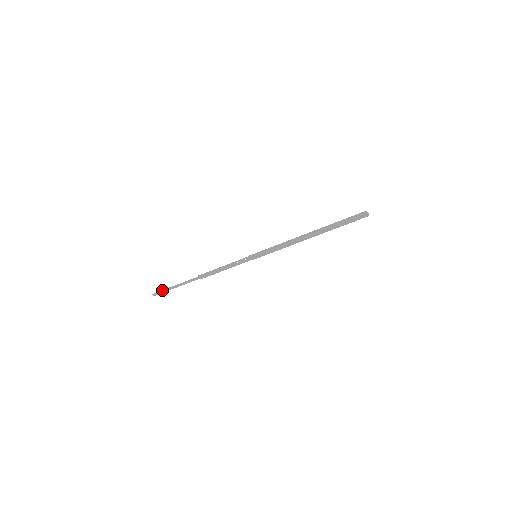
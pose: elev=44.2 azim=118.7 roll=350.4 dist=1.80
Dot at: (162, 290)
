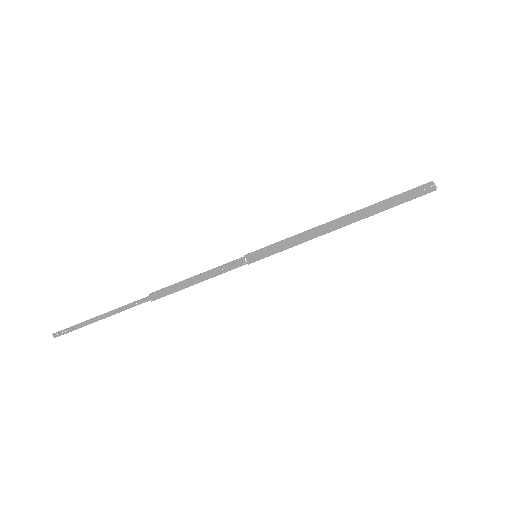
Dot at: (74, 325)
